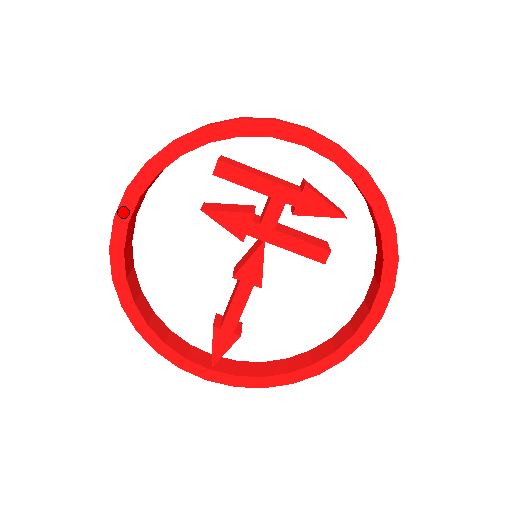
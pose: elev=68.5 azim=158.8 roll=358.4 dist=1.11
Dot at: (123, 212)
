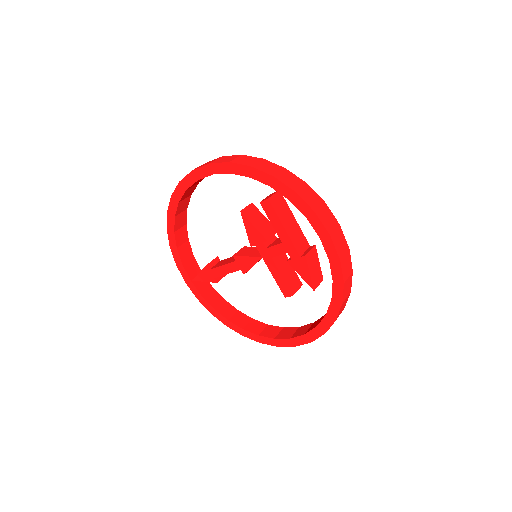
Dot at: (199, 172)
